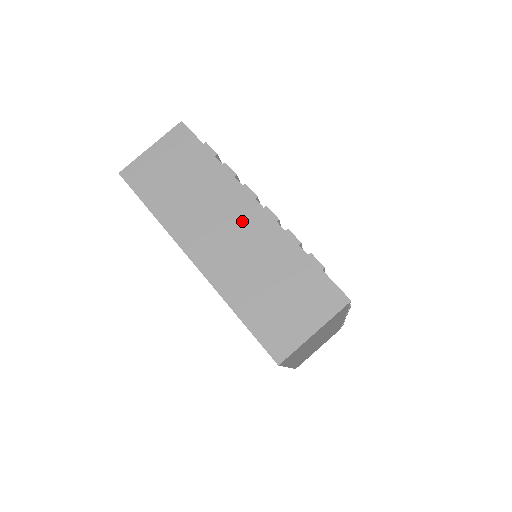
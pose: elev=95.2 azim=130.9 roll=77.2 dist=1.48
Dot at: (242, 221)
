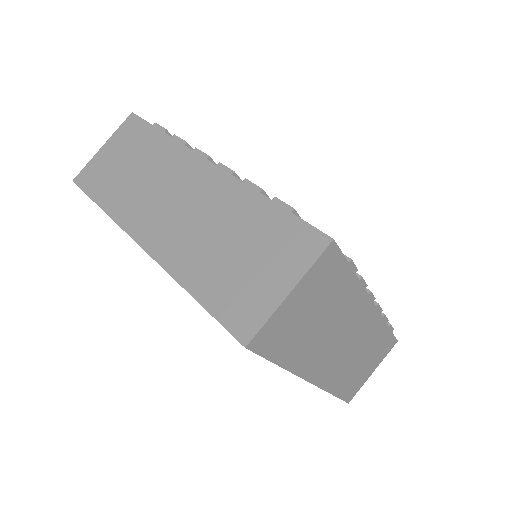
Dot at: (193, 187)
